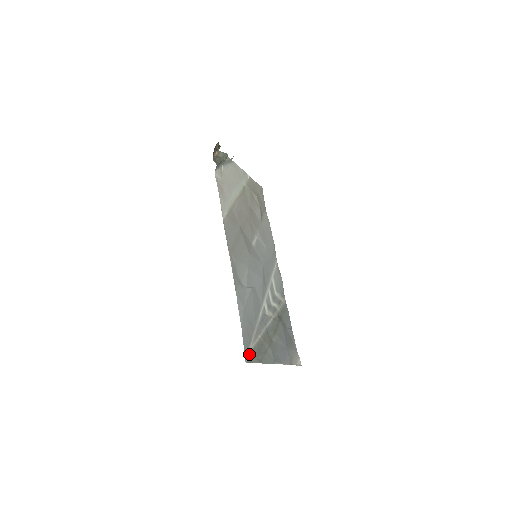
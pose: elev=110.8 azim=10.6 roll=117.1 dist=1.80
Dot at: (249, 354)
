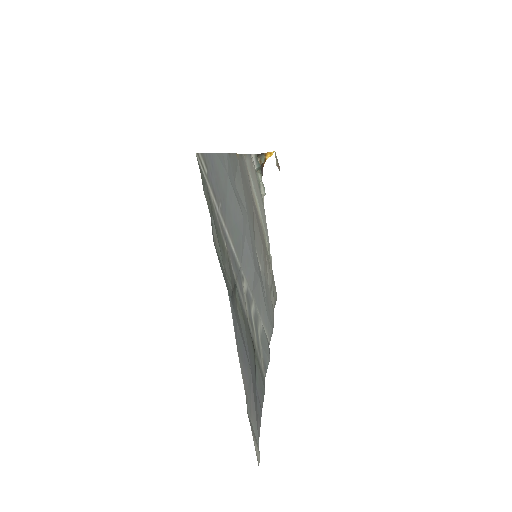
Dot at: (204, 179)
